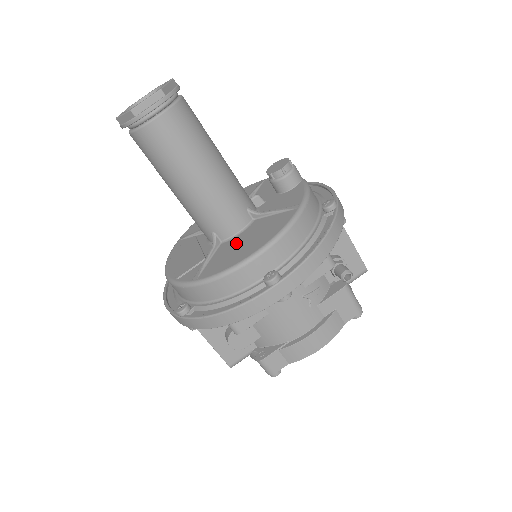
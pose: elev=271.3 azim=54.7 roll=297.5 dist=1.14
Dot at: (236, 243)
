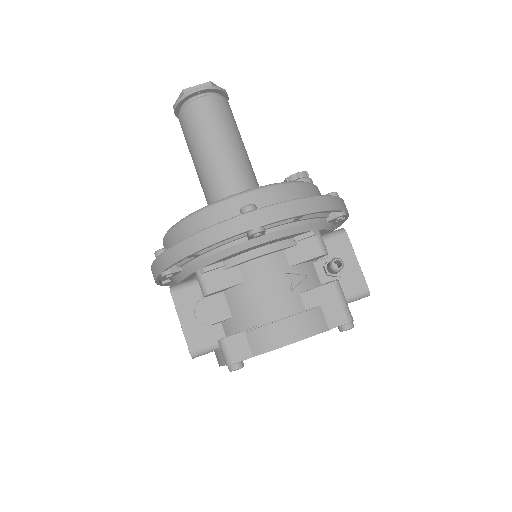
Dot at: occluded
